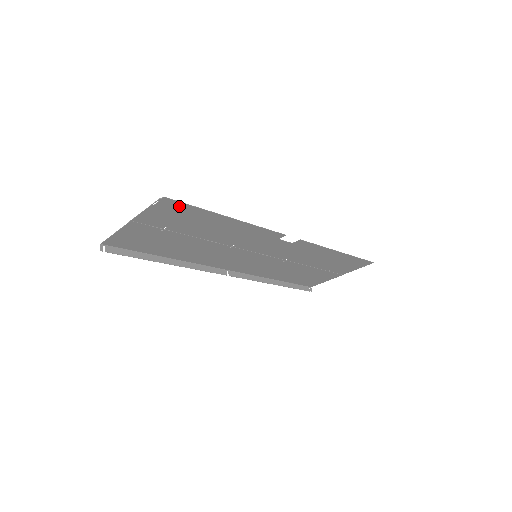
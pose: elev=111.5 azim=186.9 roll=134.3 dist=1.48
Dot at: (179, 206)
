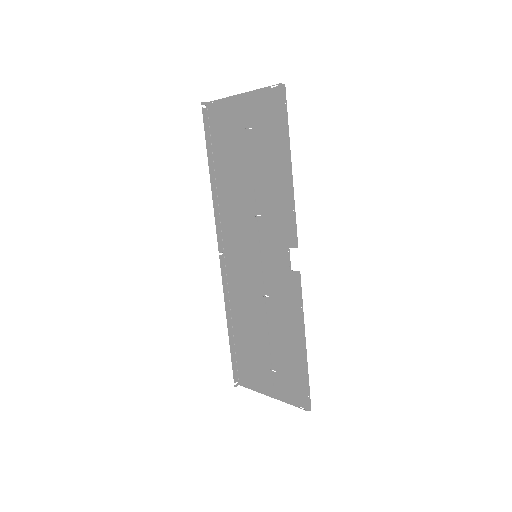
Dot at: (281, 108)
